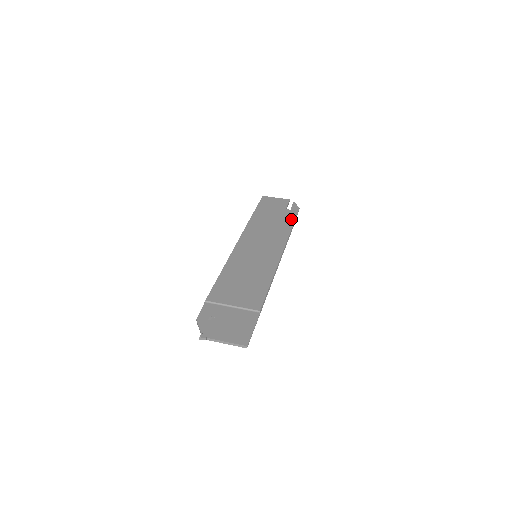
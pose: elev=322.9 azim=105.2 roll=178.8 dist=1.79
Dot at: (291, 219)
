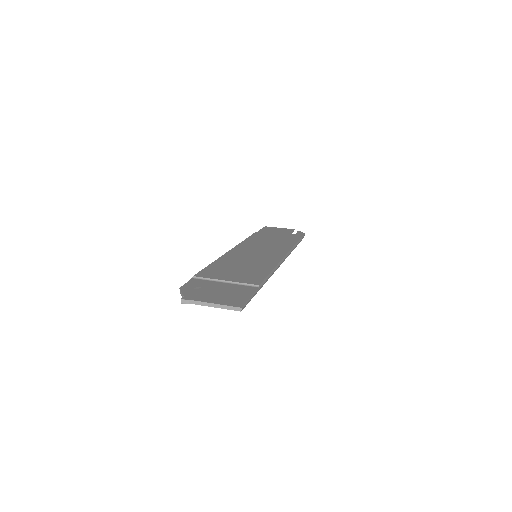
Dot at: (296, 238)
